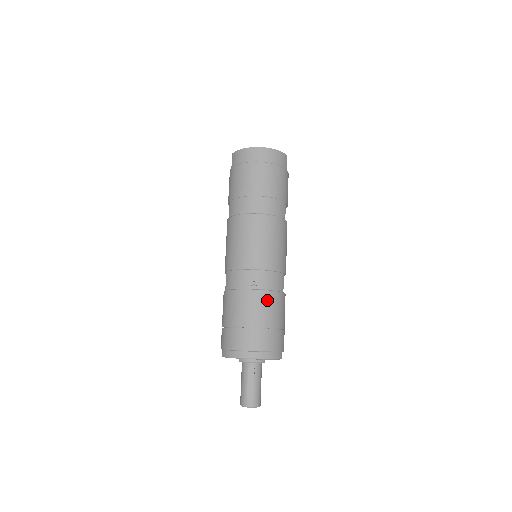
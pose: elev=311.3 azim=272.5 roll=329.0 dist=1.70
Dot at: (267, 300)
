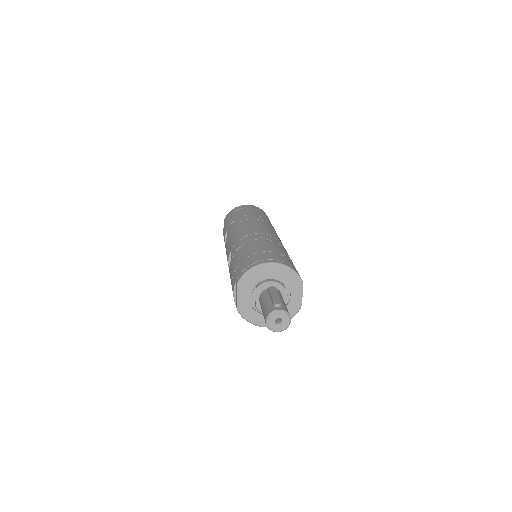
Dot at: (275, 245)
